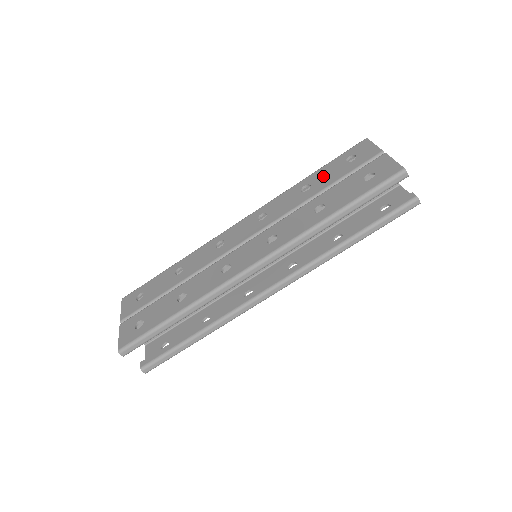
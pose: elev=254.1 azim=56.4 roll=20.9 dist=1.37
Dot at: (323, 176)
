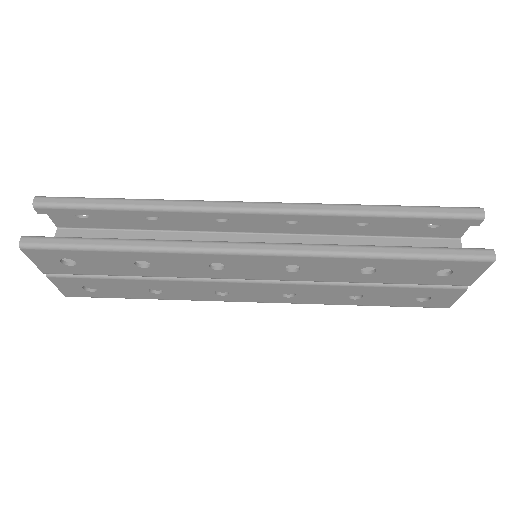
Dot at: occluded
